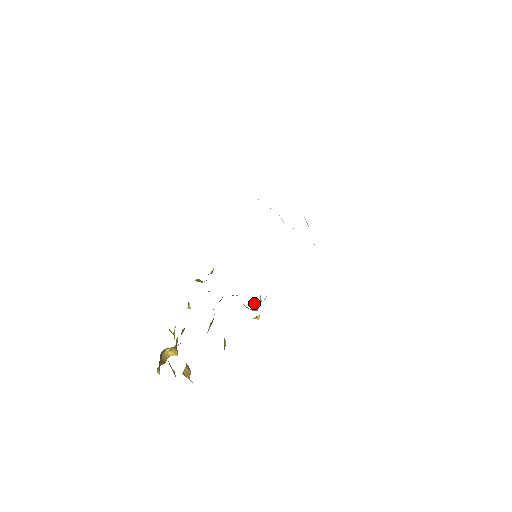
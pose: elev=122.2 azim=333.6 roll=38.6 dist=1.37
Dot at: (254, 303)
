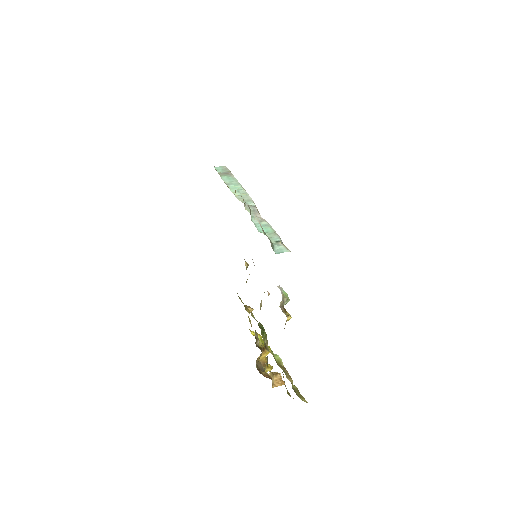
Dot at: (280, 305)
